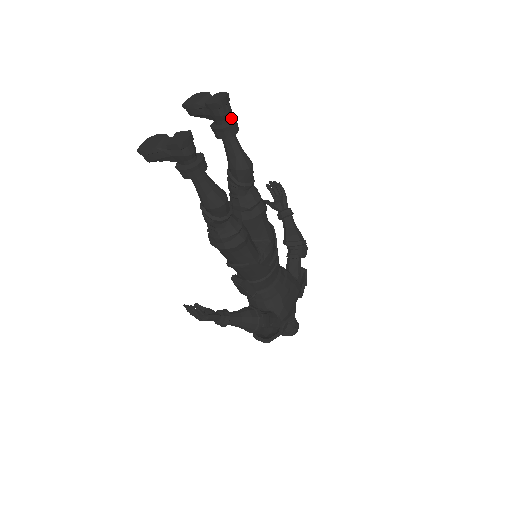
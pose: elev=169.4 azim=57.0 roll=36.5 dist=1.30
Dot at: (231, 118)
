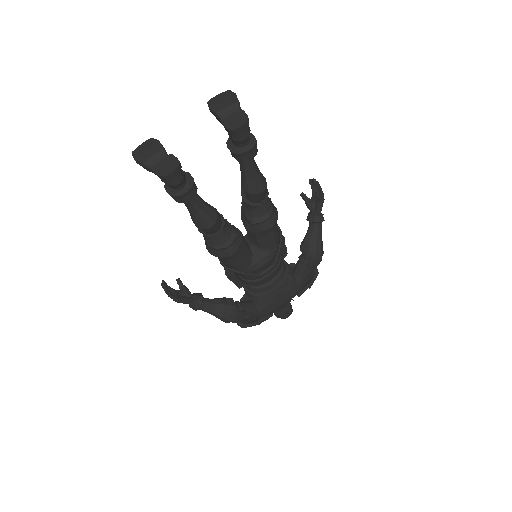
Dot at: (250, 141)
